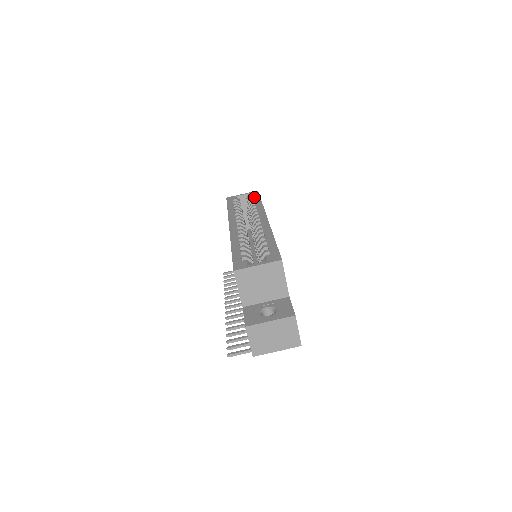
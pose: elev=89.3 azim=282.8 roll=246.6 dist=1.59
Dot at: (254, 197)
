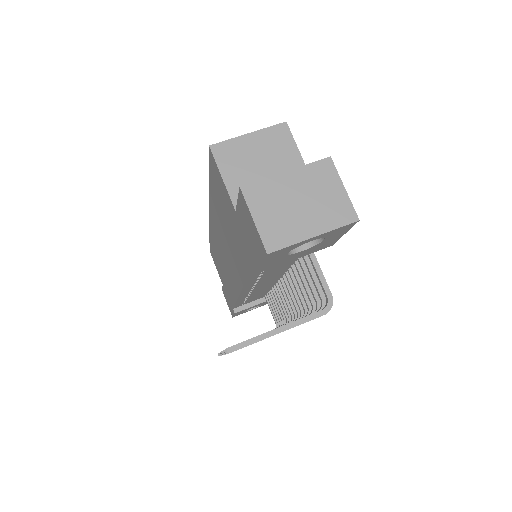
Dot at: occluded
